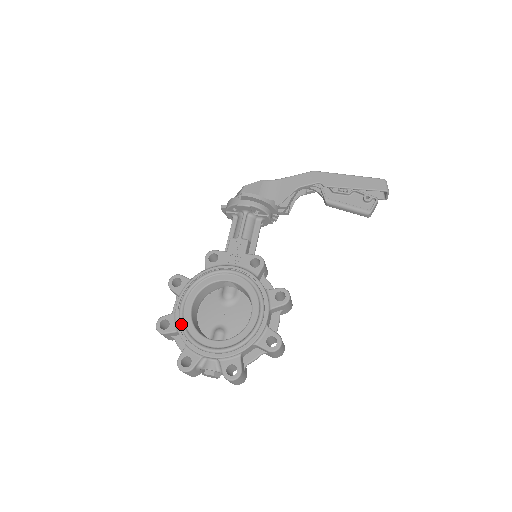
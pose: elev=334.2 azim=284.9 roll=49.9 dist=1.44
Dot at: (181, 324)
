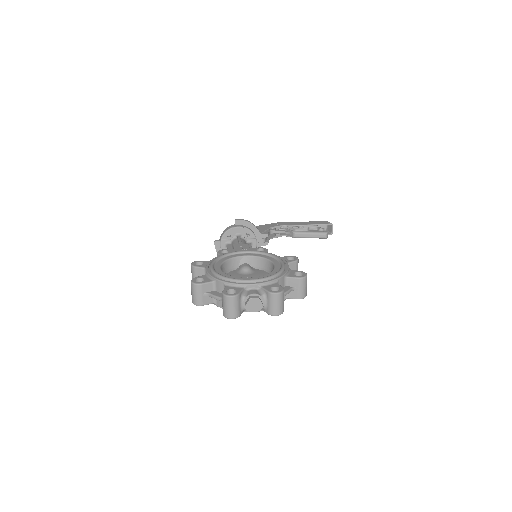
Dot at: (217, 273)
